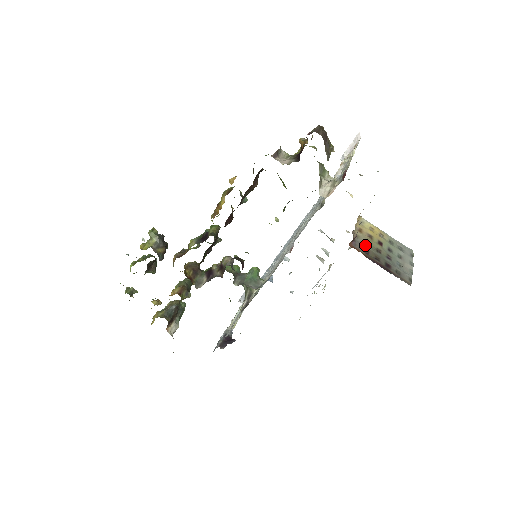
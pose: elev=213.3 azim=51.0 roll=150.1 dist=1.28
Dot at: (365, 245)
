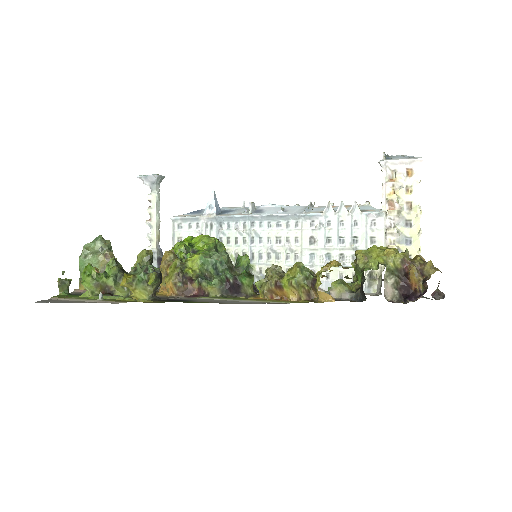
Dot at: occluded
